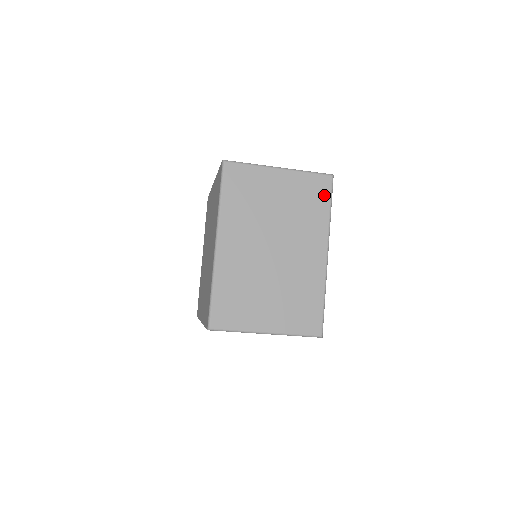
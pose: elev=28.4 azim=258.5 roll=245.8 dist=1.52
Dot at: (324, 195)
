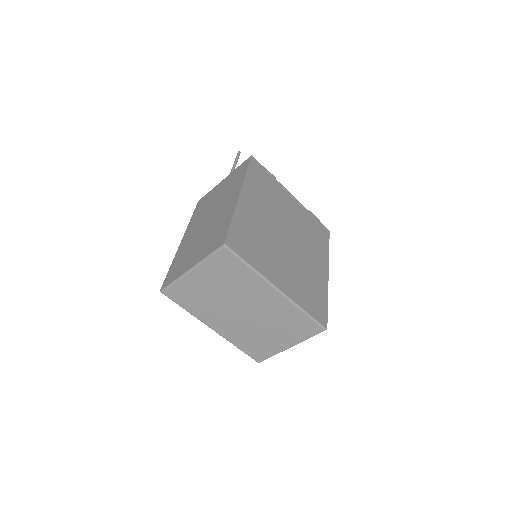
Dot at: (234, 262)
